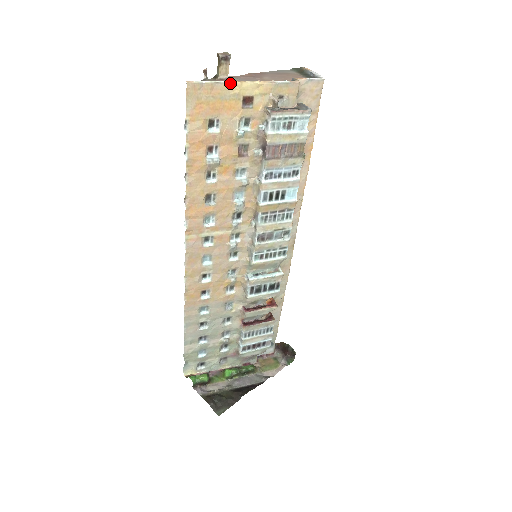
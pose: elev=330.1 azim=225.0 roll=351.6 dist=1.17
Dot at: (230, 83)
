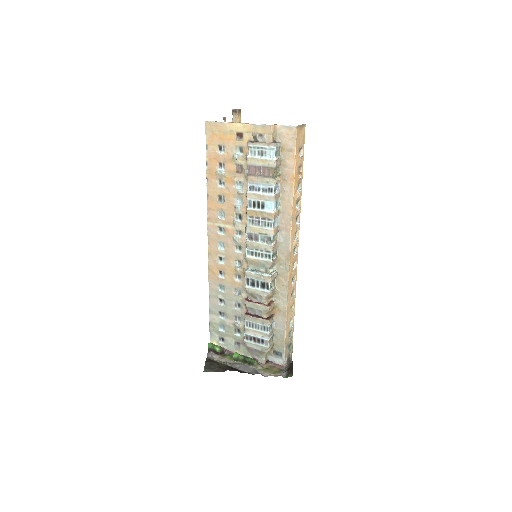
Dot at: (229, 123)
